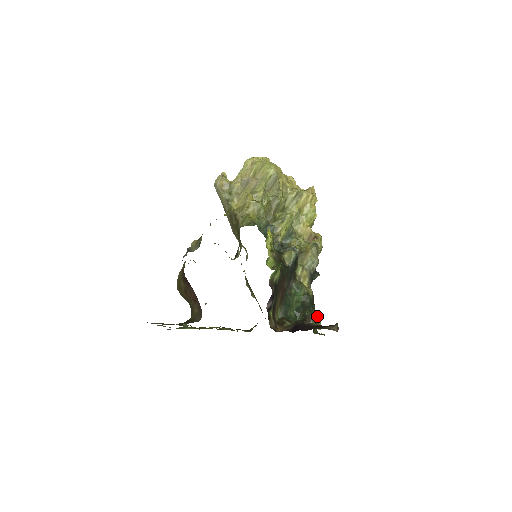
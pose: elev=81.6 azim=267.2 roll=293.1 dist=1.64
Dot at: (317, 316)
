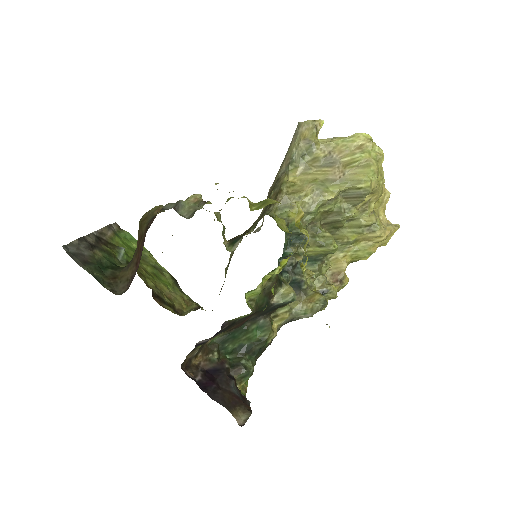
Dot at: (249, 374)
